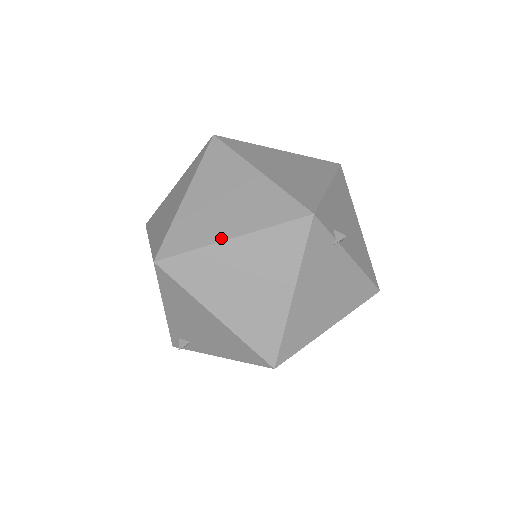
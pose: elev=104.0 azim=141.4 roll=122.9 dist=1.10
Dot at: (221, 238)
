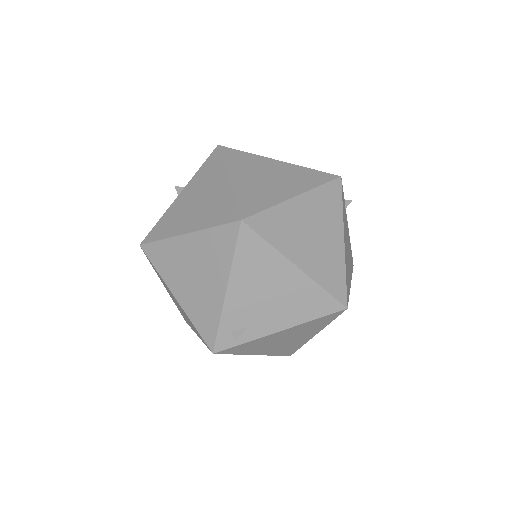
Dot at: (287, 197)
